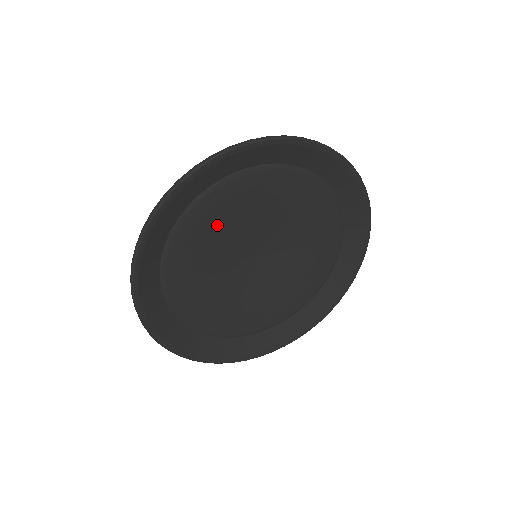
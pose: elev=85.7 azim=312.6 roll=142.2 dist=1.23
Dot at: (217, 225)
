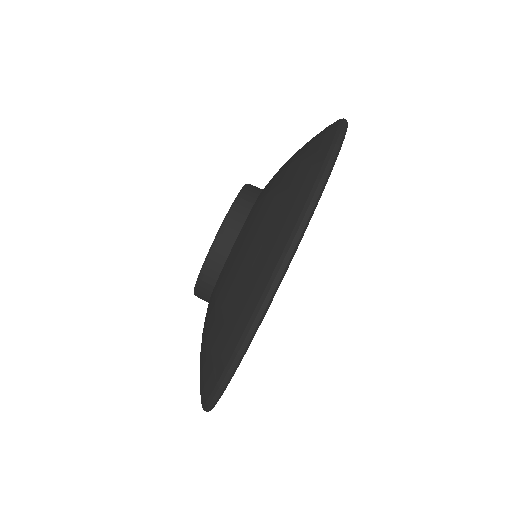
Dot at: occluded
